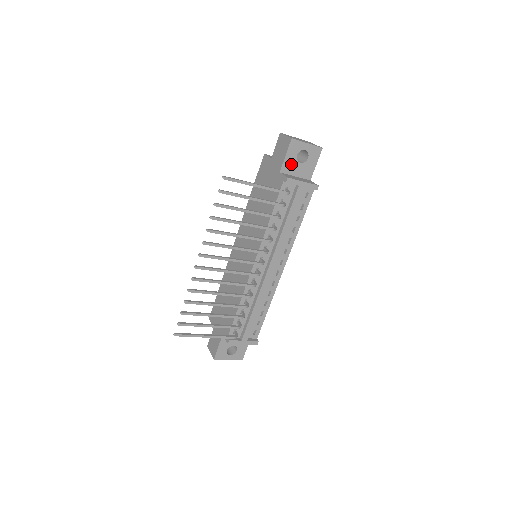
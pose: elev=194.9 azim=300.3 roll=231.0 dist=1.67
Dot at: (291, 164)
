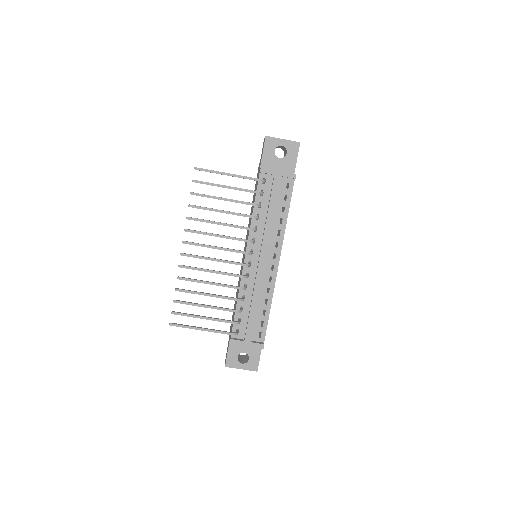
Dot at: (270, 160)
